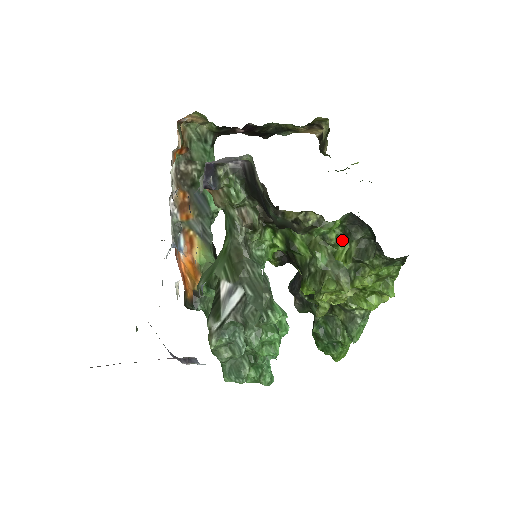
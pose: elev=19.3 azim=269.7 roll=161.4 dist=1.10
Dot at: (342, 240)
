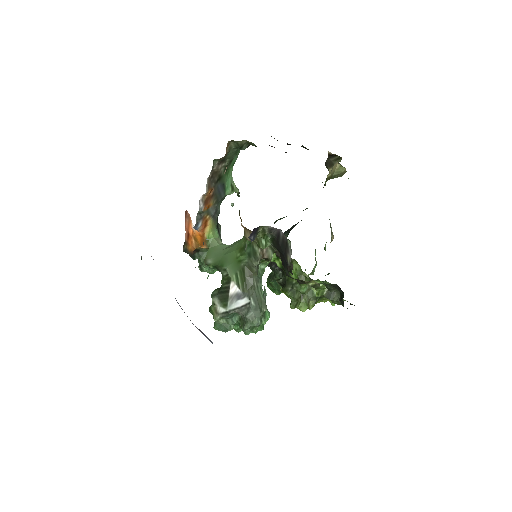
Dot at: occluded
